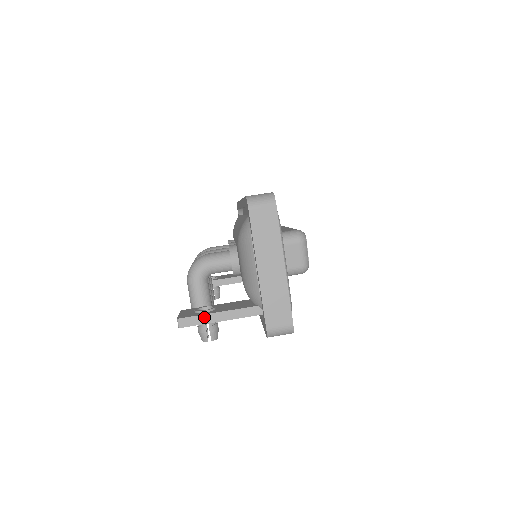
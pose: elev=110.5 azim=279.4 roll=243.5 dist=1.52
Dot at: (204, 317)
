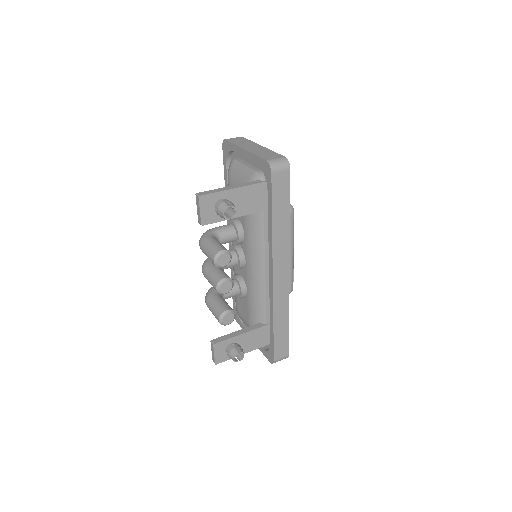
Dot at: (218, 190)
